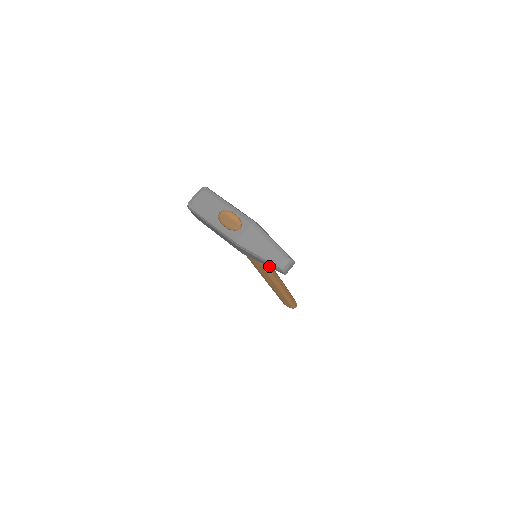
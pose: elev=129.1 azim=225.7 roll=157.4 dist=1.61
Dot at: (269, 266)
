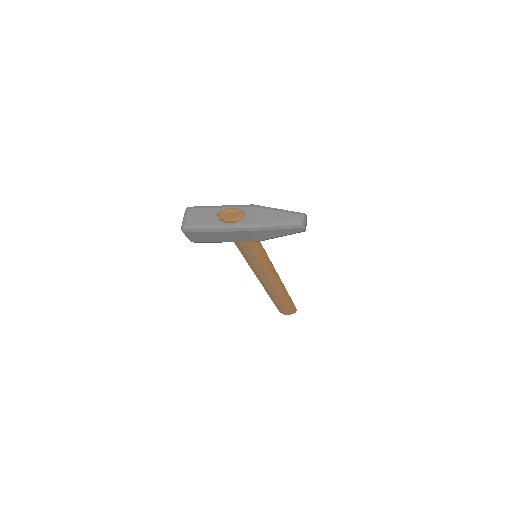
Dot at: (288, 232)
